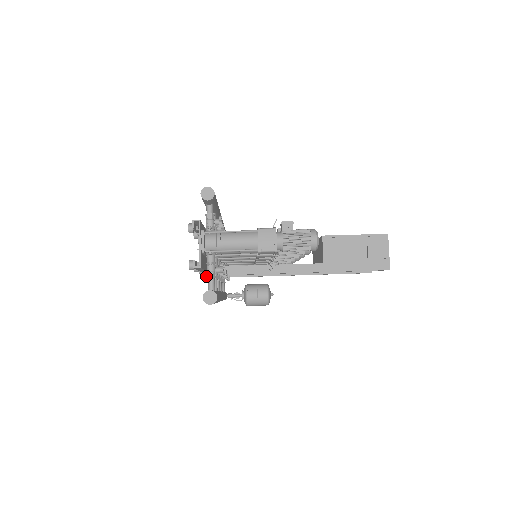
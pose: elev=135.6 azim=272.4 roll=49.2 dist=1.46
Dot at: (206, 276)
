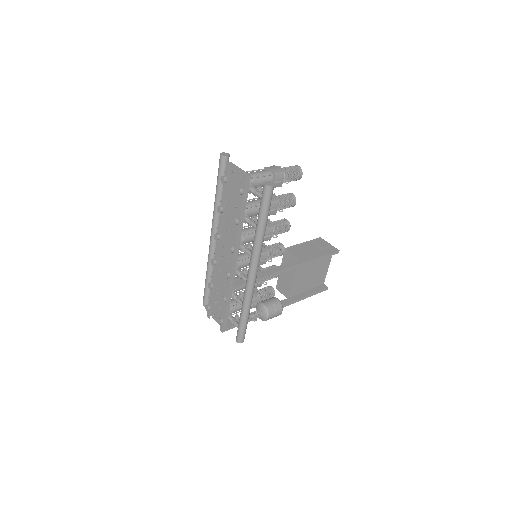
Dot at: (224, 300)
